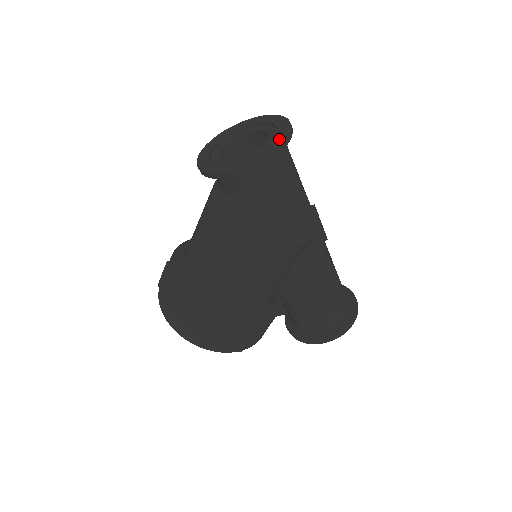
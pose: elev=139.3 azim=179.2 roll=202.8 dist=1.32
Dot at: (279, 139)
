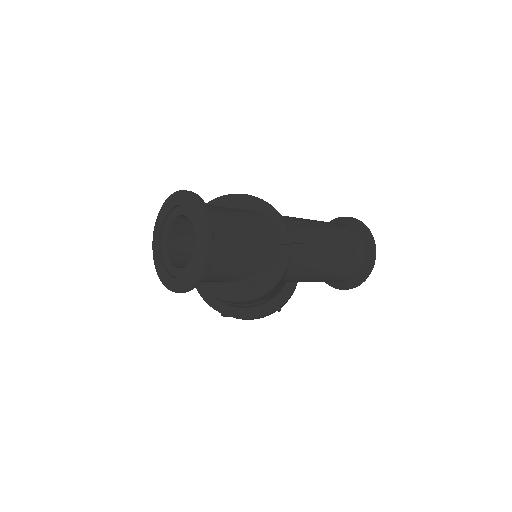
Dot at: (201, 257)
